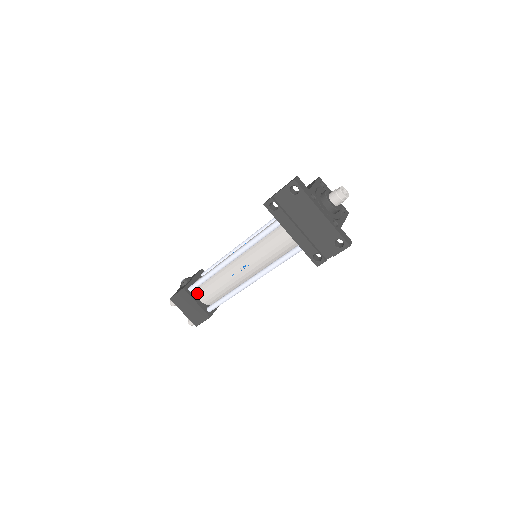
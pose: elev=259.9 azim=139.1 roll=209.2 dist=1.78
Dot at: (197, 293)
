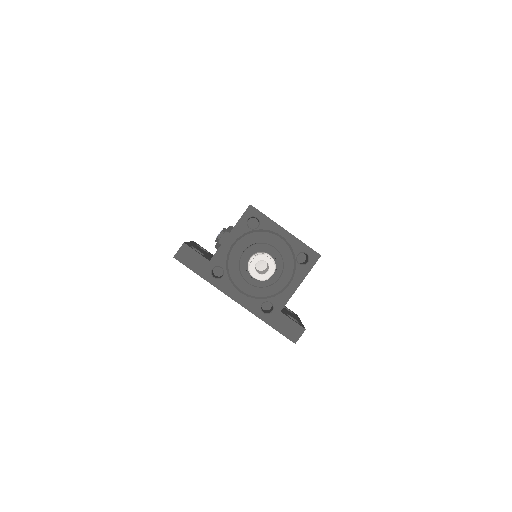
Dot at: occluded
